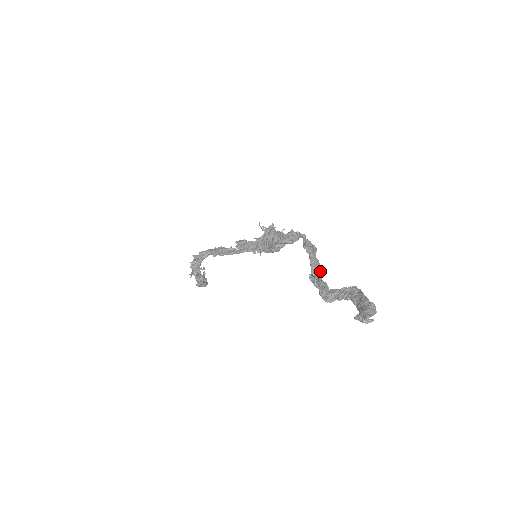
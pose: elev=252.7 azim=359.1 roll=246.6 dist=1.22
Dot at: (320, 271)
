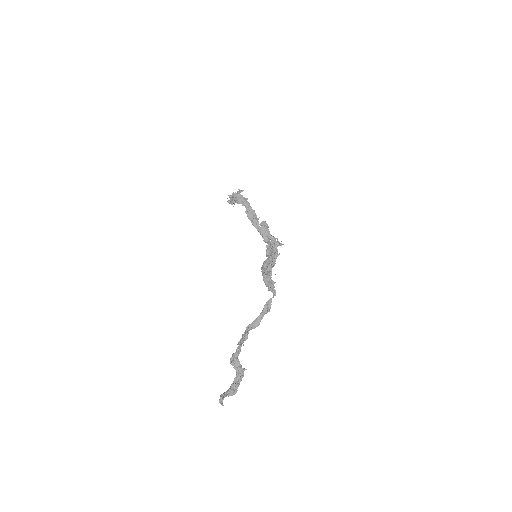
Dot at: occluded
